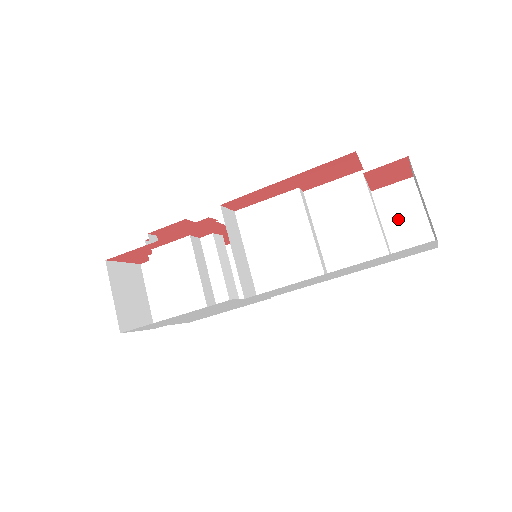
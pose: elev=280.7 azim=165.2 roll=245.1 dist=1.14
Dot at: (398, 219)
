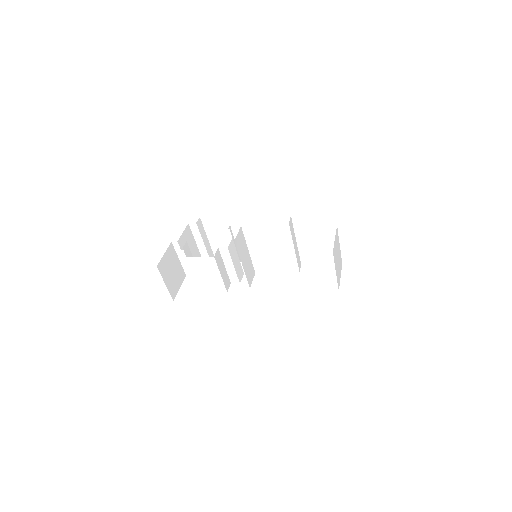
Dot at: (351, 240)
